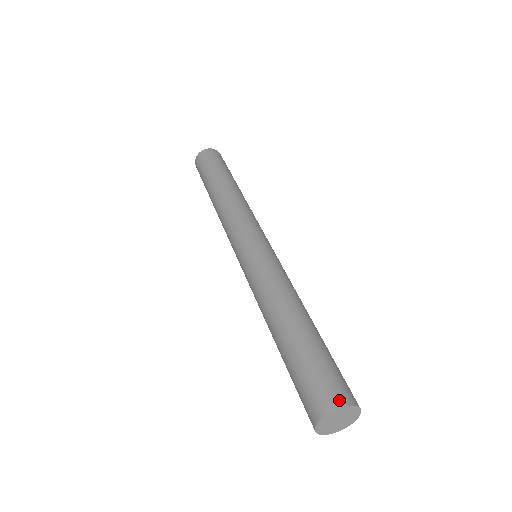
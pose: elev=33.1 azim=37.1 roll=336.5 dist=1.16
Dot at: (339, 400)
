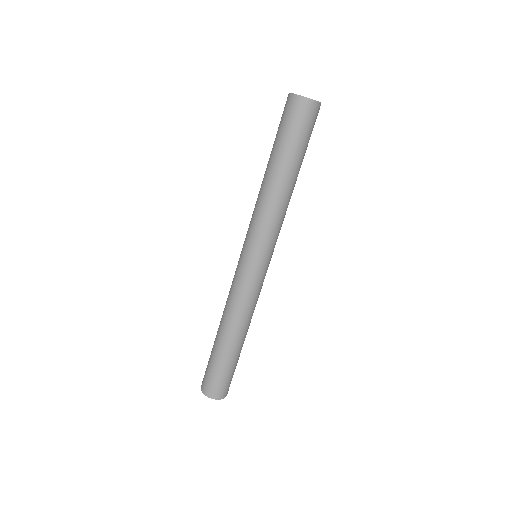
Dot at: occluded
